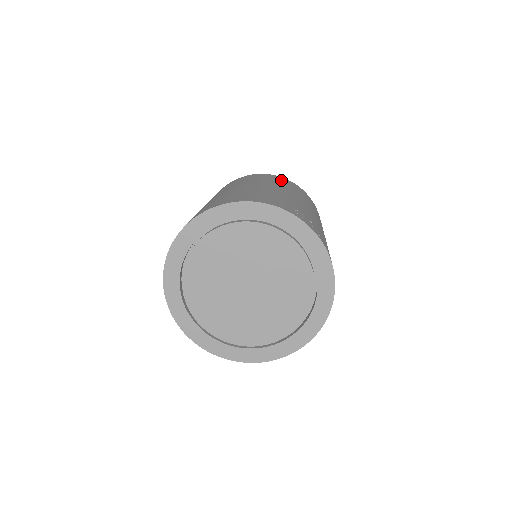
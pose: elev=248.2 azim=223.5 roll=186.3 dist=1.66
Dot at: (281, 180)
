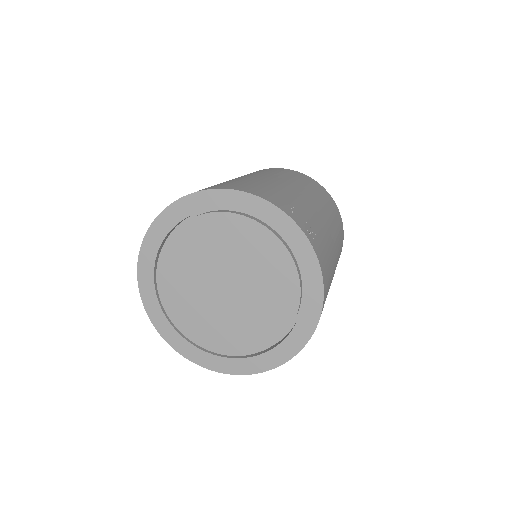
Dot at: (299, 176)
